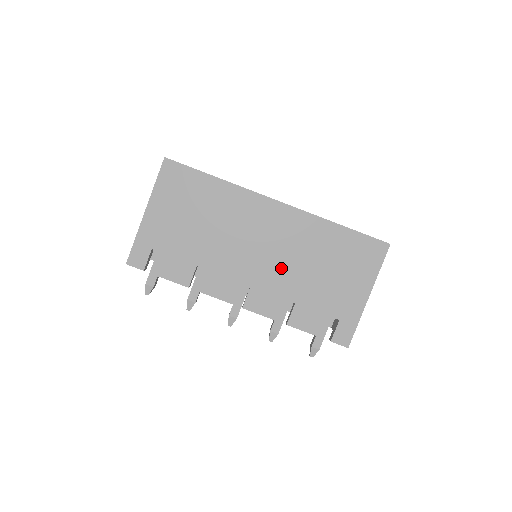
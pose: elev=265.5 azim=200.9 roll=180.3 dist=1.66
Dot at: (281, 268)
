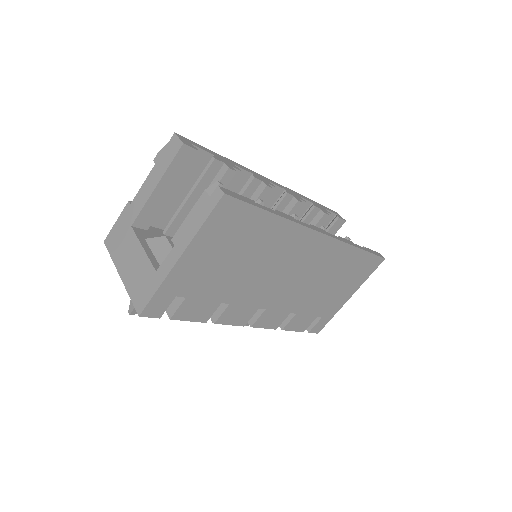
Dot at: (298, 290)
